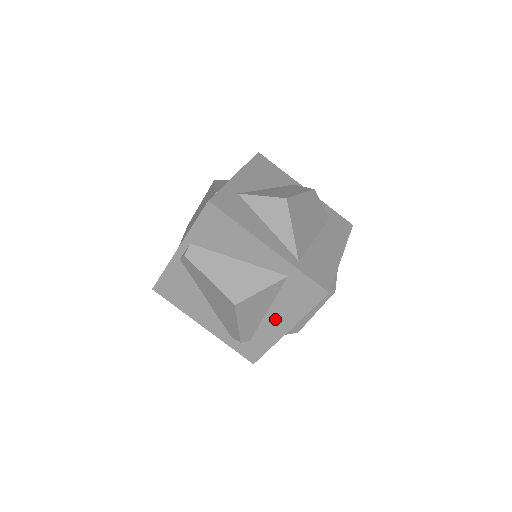
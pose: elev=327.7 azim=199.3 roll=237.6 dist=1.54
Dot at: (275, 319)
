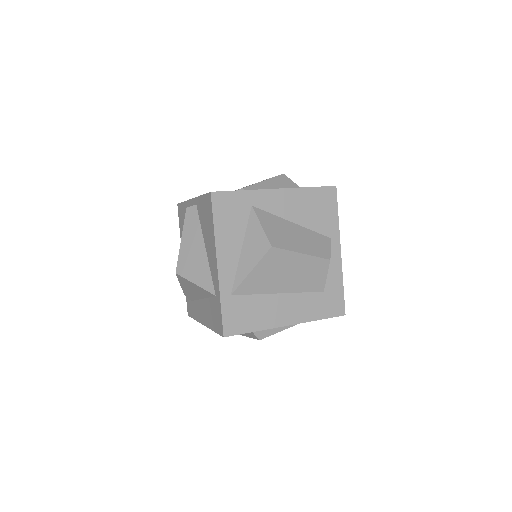
Dot at: (203, 309)
